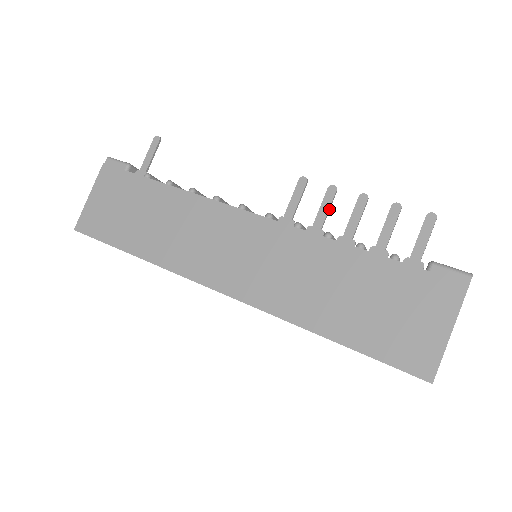
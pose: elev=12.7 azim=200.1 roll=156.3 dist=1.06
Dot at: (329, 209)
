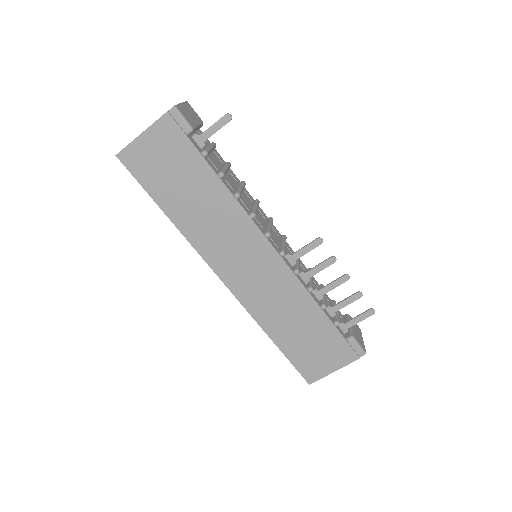
Dot at: (322, 269)
